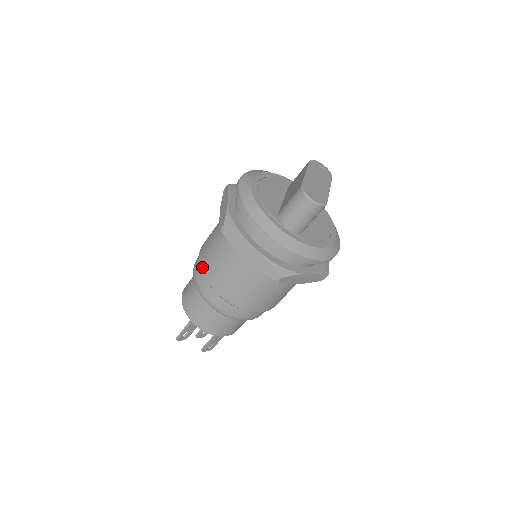
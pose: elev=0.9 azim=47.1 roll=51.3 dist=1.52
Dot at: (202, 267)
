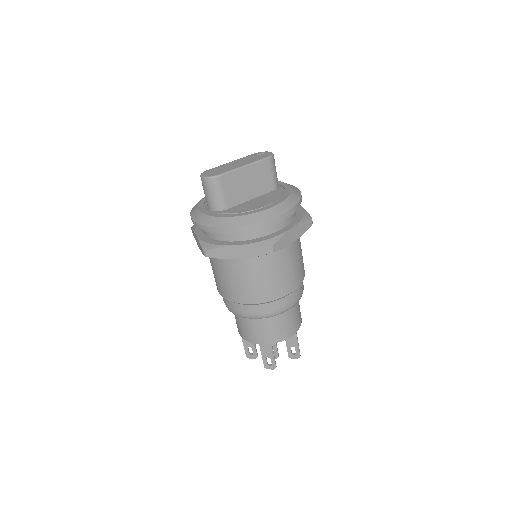
Dot at: occluded
